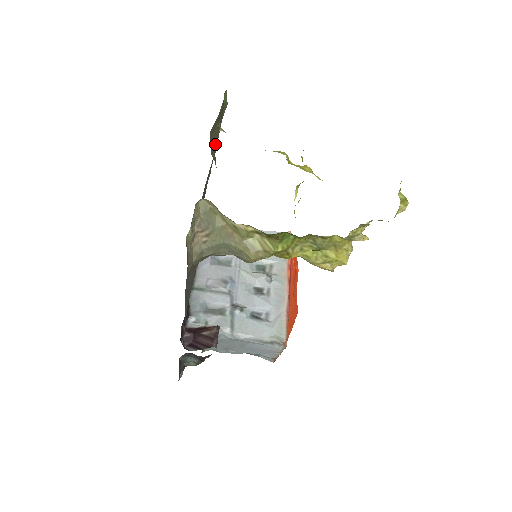
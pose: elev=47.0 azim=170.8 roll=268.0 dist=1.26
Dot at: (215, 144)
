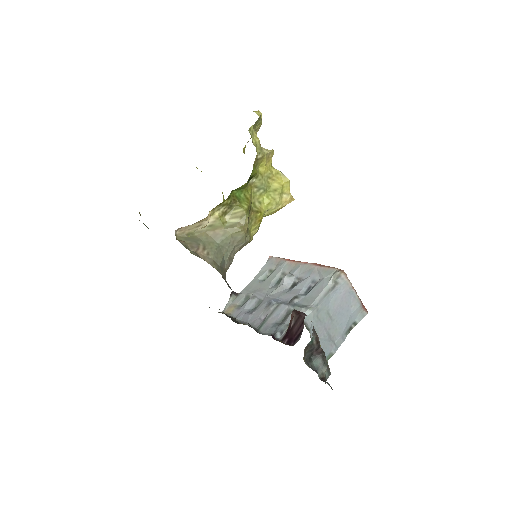
Dot at: occluded
